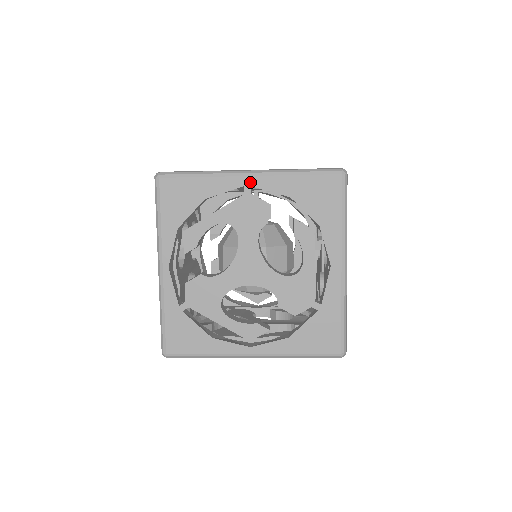
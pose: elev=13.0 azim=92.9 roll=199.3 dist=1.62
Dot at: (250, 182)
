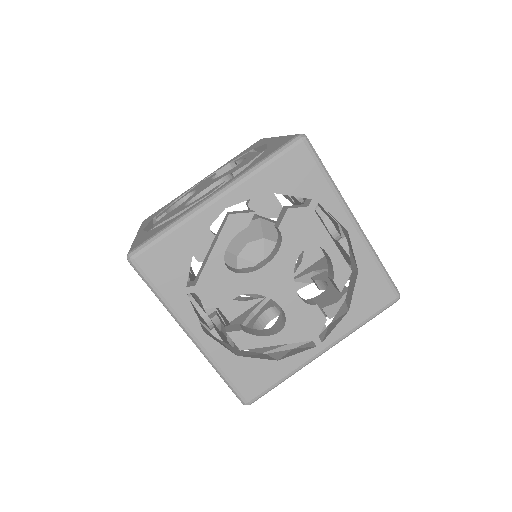
Dot at: occluded
